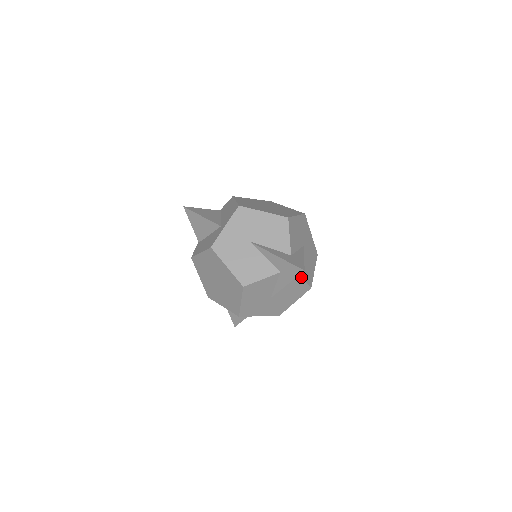
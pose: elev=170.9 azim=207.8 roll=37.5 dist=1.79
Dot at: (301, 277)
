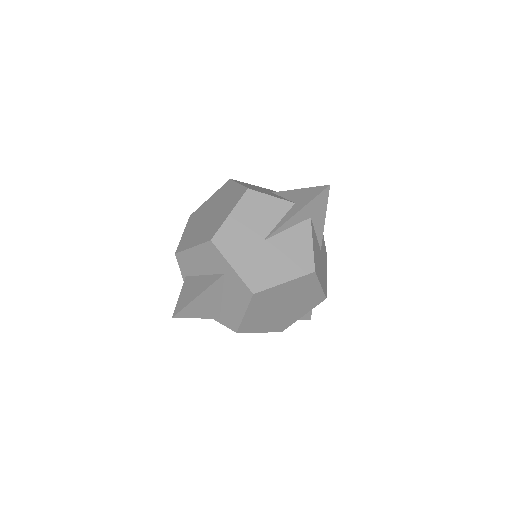
Dot at: (312, 237)
